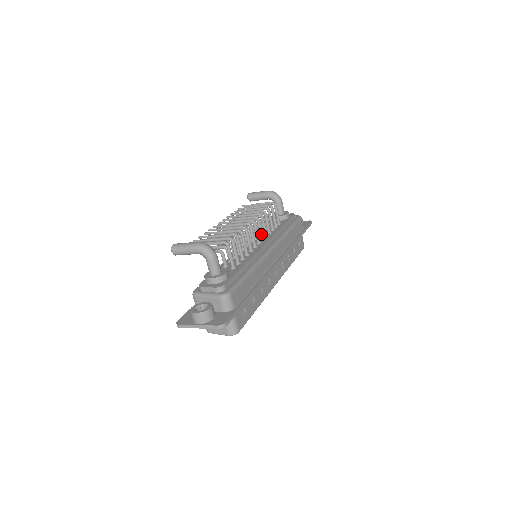
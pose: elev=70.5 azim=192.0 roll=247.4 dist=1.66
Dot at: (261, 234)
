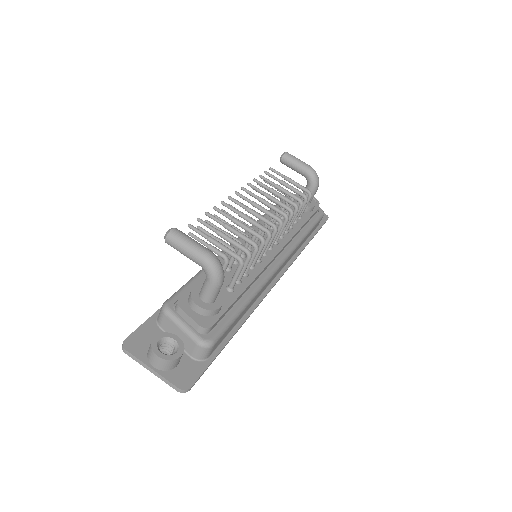
Dot at: (278, 236)
